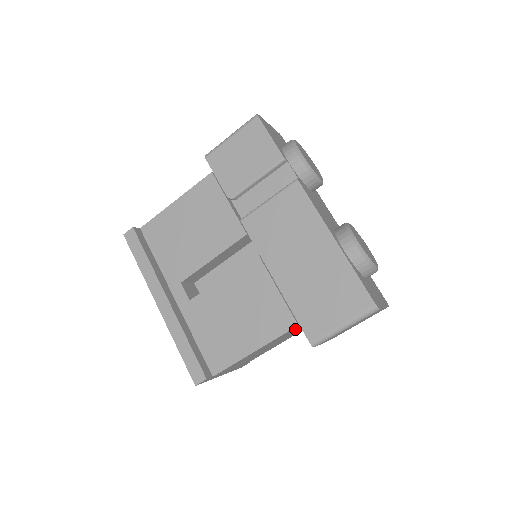
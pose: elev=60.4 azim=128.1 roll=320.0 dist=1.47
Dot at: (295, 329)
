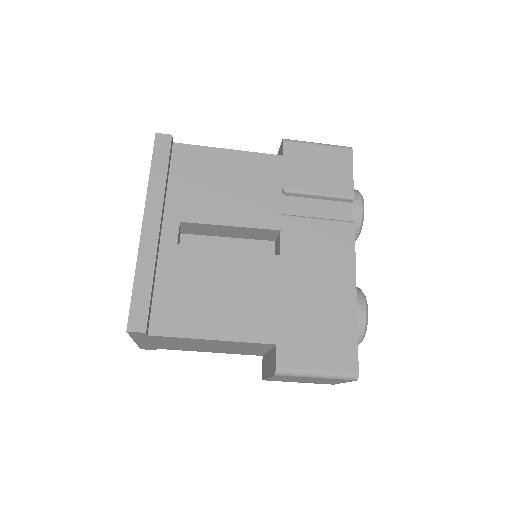
Dot at: (259, 346)
